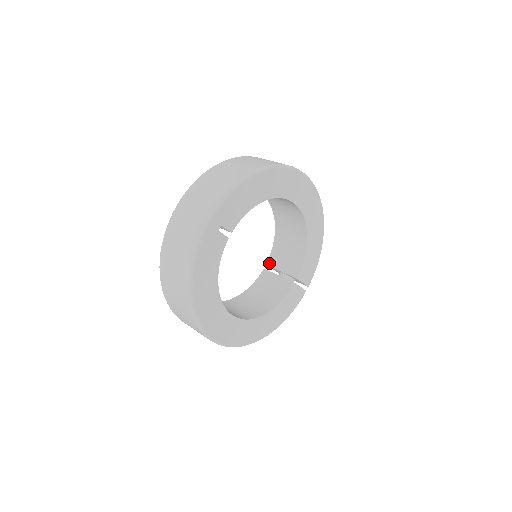
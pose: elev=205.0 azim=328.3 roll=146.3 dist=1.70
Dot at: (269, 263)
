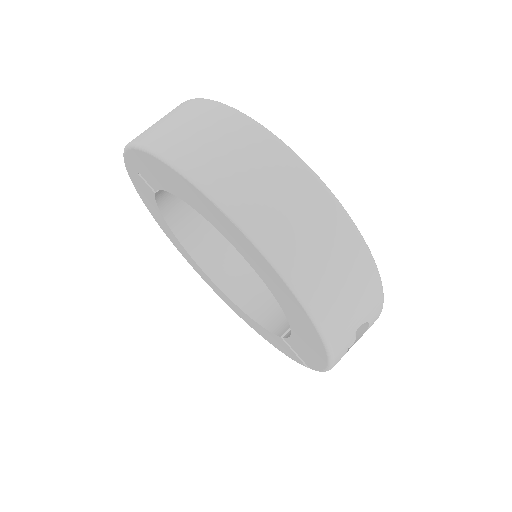
Dot at: (282, 332)
